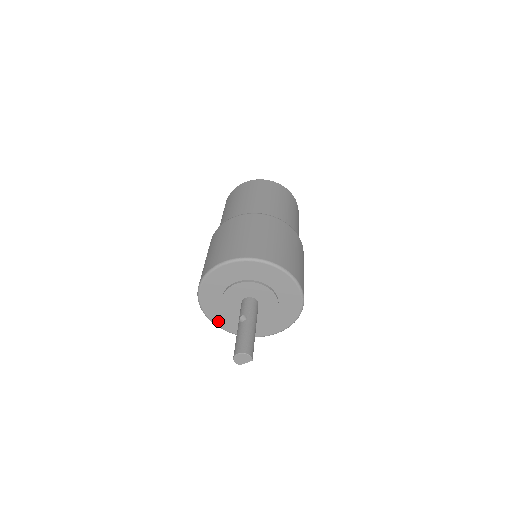
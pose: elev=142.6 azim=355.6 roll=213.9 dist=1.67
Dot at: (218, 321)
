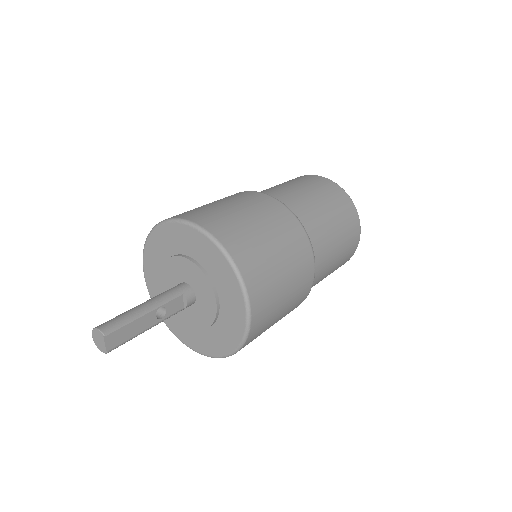
Dot at: (202, 348)
